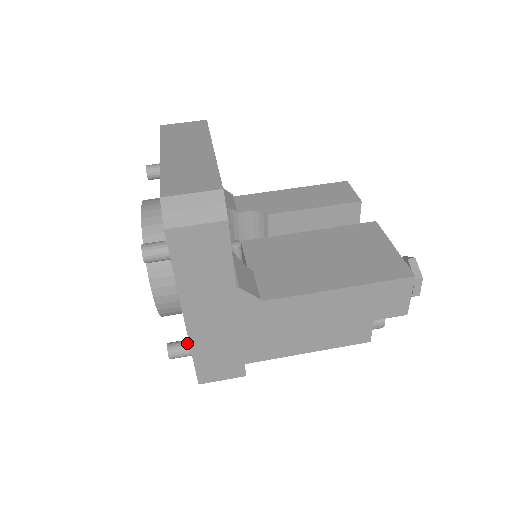
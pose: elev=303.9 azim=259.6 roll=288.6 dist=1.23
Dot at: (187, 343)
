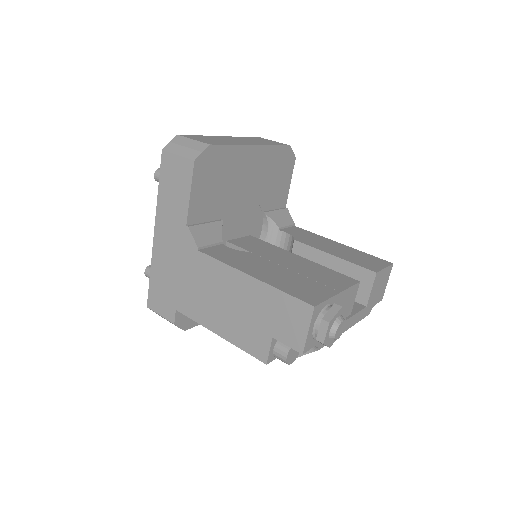
Dot at: occluded
